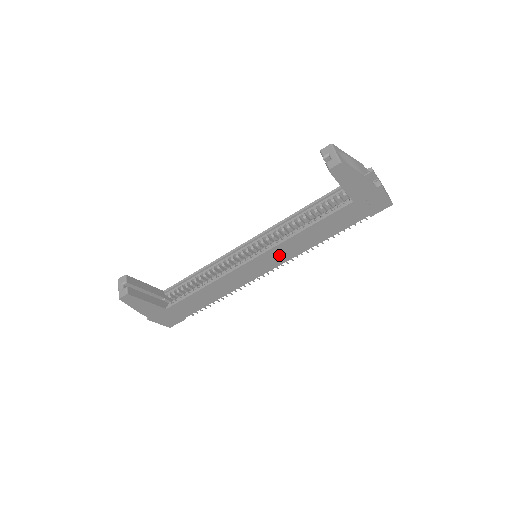
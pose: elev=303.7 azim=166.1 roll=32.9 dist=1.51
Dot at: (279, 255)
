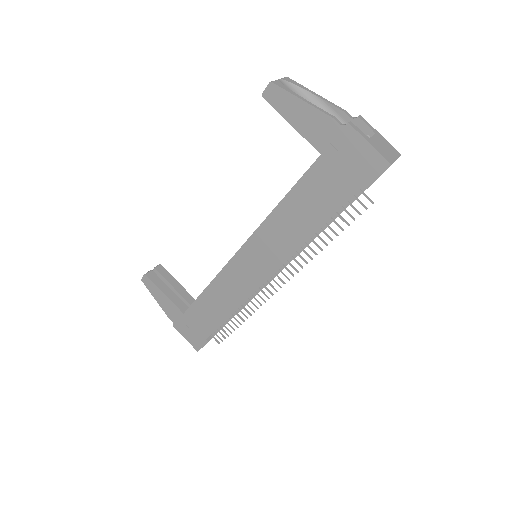
Dot at: (267, 249)
